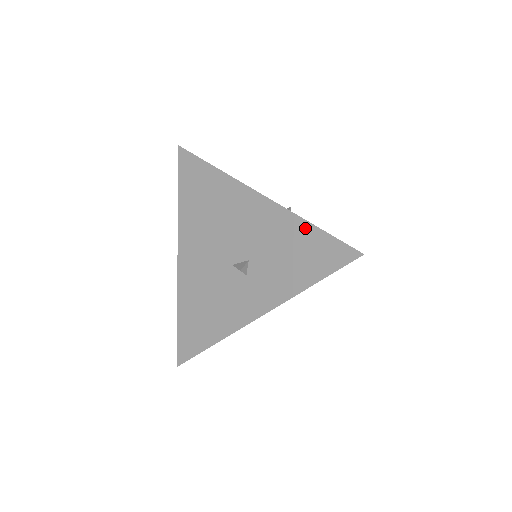
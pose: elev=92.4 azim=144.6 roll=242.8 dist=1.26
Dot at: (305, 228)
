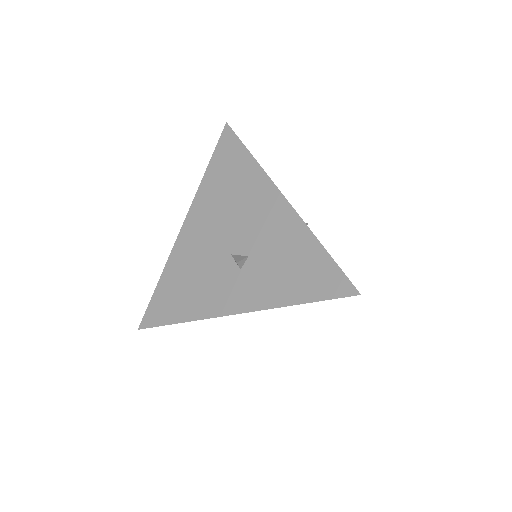
Dot at: (315, 247)
